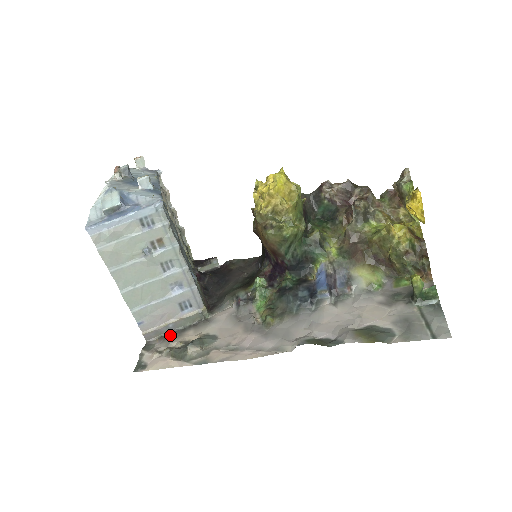
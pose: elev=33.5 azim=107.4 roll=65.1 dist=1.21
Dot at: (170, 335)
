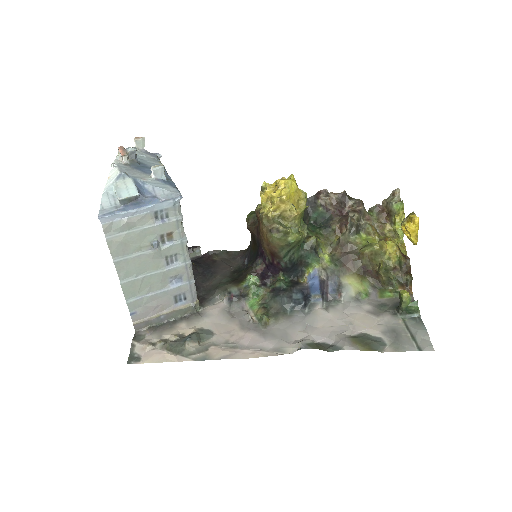
Dot at: (161, 326)
